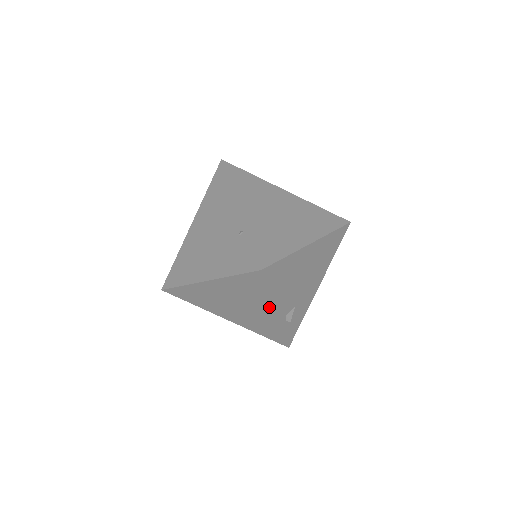
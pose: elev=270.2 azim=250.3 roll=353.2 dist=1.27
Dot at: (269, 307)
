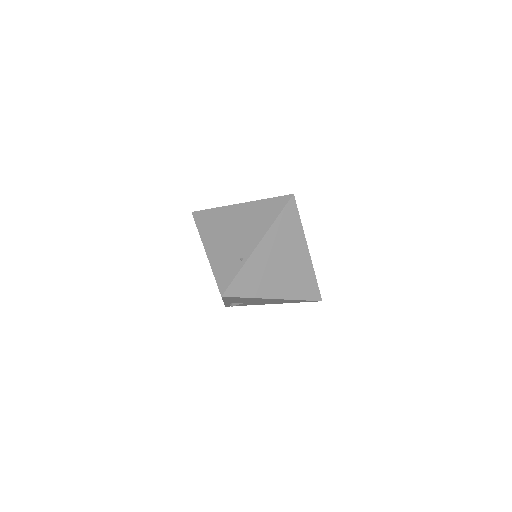
Dot at: occluded
